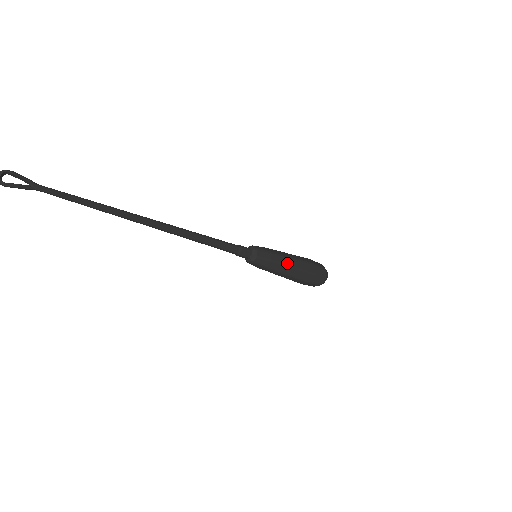
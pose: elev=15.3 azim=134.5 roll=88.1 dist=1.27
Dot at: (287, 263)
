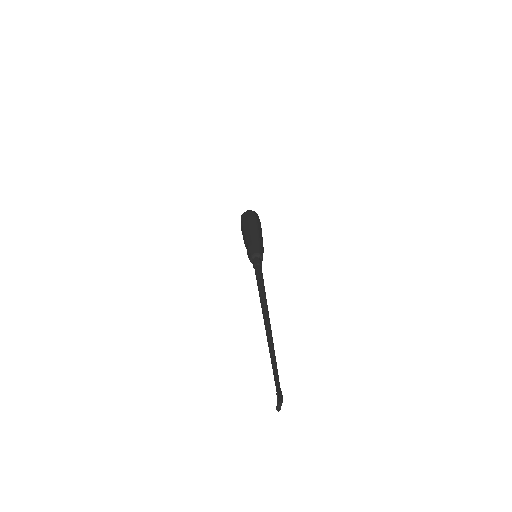
Dot at: occluded
